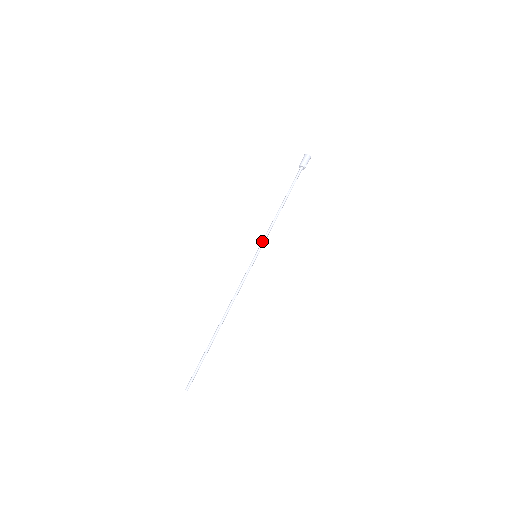
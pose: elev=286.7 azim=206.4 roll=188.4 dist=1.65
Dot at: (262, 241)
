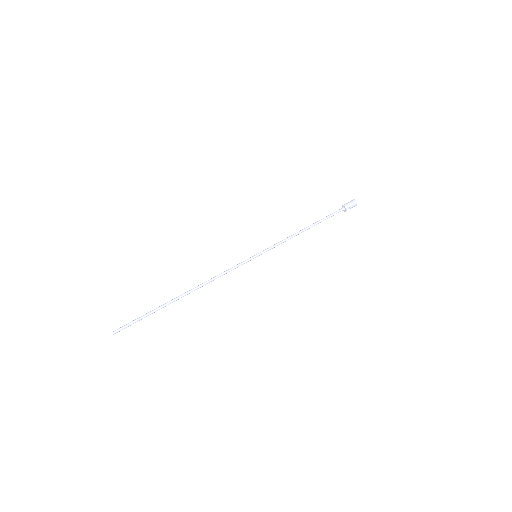
Dot at: (270, 247)
